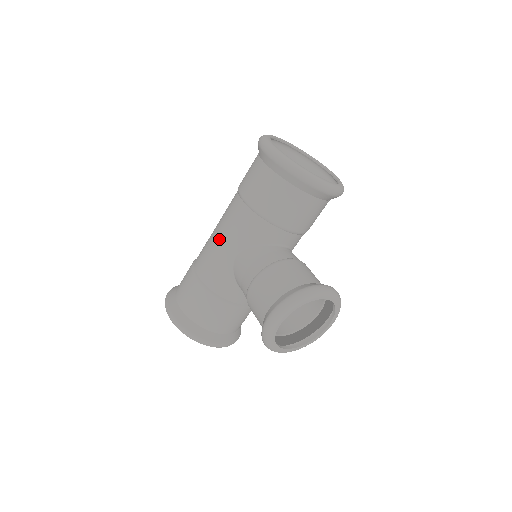
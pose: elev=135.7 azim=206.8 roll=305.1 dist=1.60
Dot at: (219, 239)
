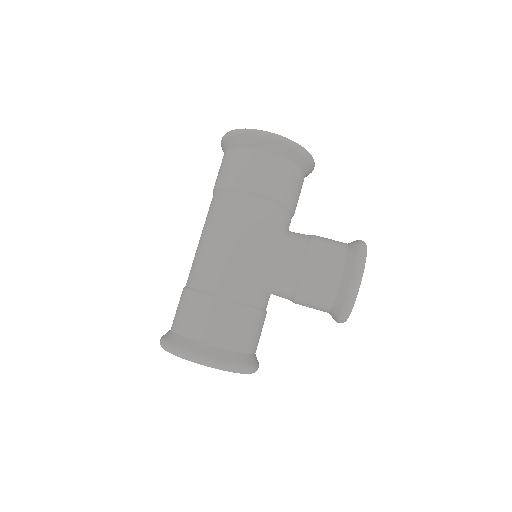
Dot at: (234, 244)
